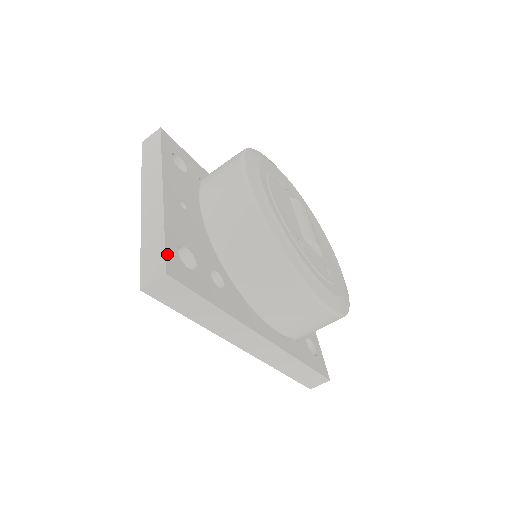
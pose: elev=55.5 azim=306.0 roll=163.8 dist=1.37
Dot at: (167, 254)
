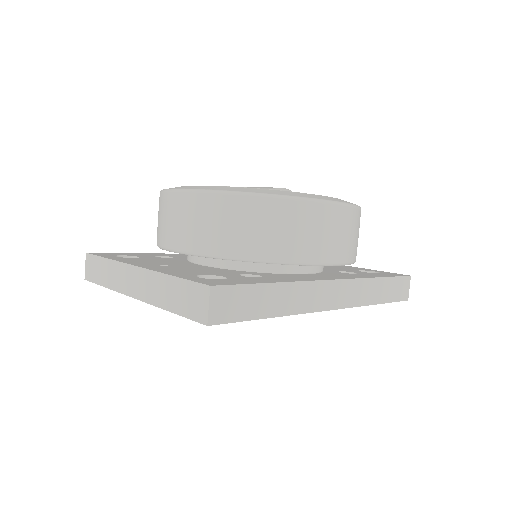
Dot at: (194, 281)
